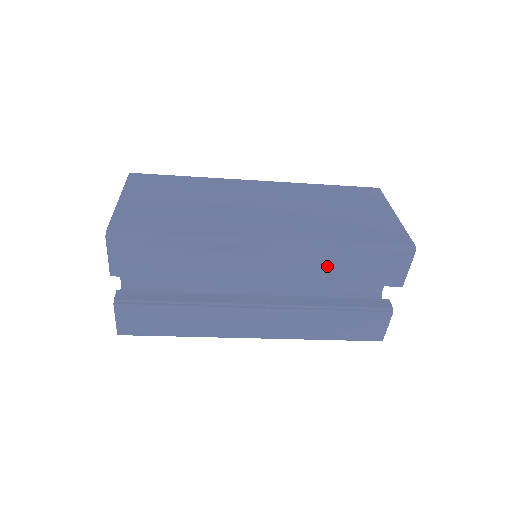
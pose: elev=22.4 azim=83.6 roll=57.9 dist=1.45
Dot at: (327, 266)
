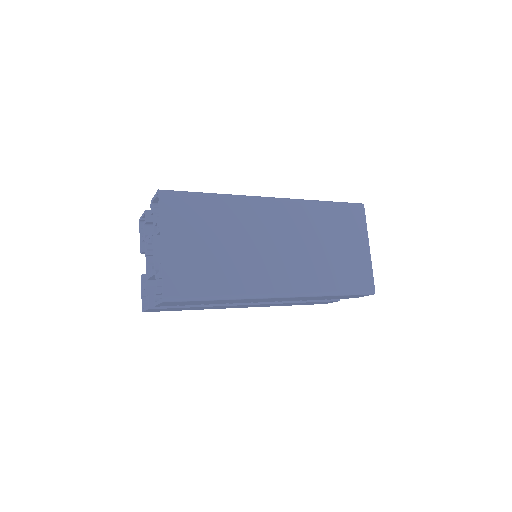
Dot at: (314, 298)
